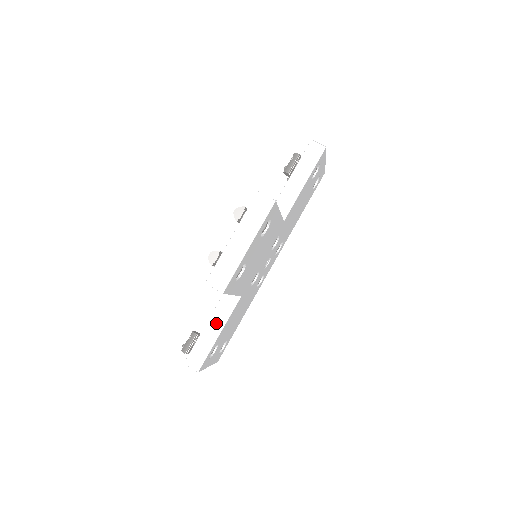
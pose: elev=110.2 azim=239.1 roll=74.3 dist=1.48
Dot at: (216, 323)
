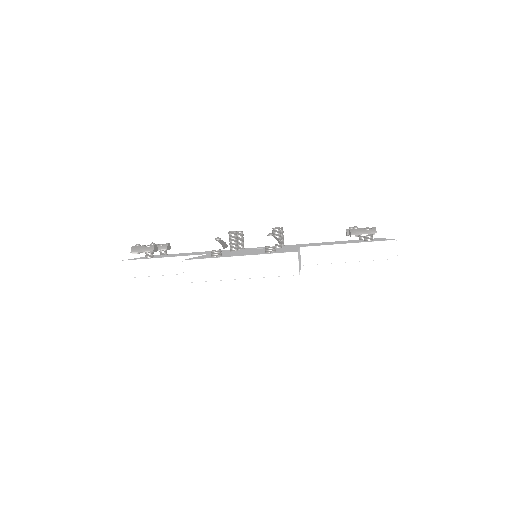
Dot at: (172, 265)
